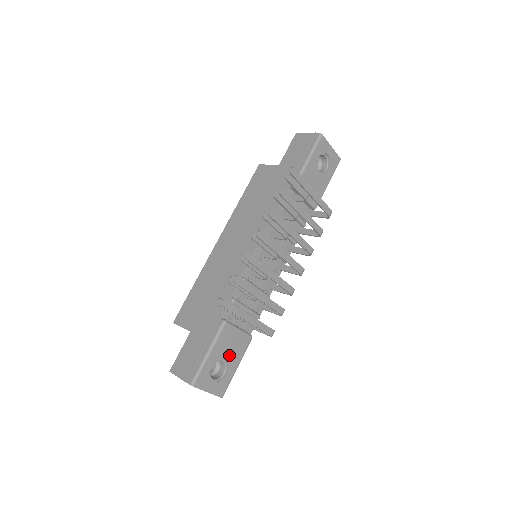
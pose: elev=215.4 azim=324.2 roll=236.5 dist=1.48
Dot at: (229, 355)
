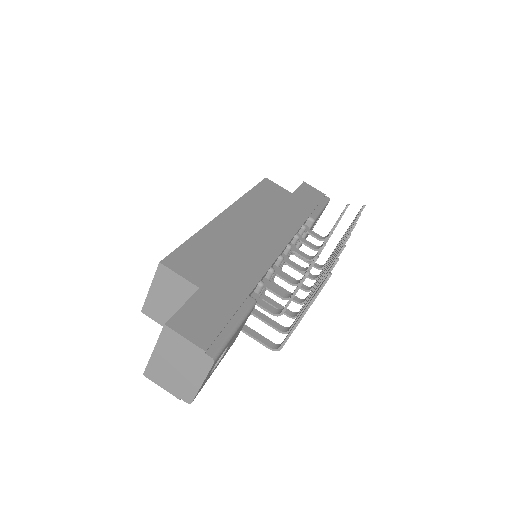
Dot at: (228, 347)
